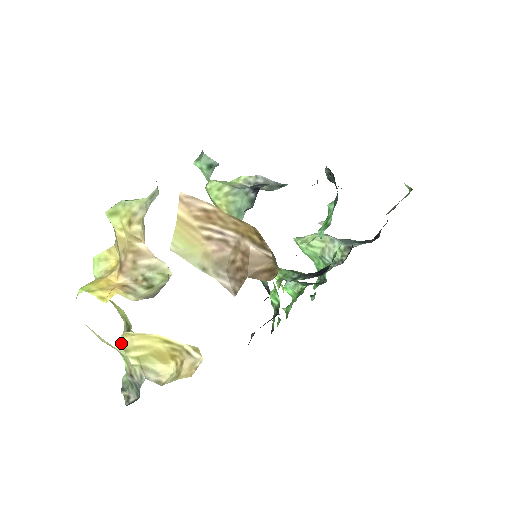
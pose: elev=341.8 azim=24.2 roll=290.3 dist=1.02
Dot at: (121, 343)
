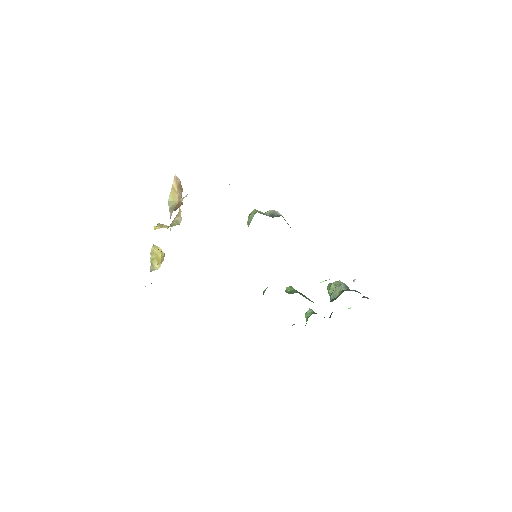
Dot at: (151, 251)
